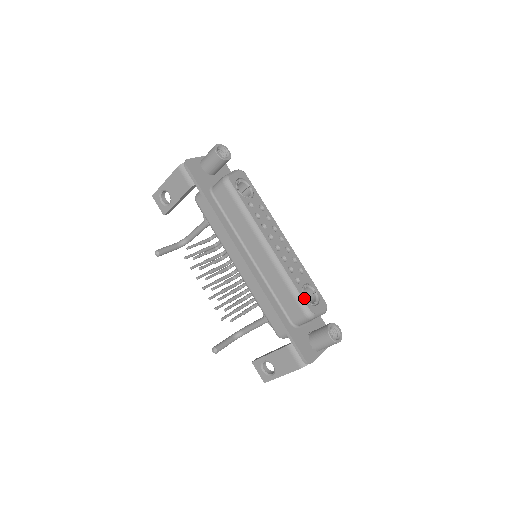
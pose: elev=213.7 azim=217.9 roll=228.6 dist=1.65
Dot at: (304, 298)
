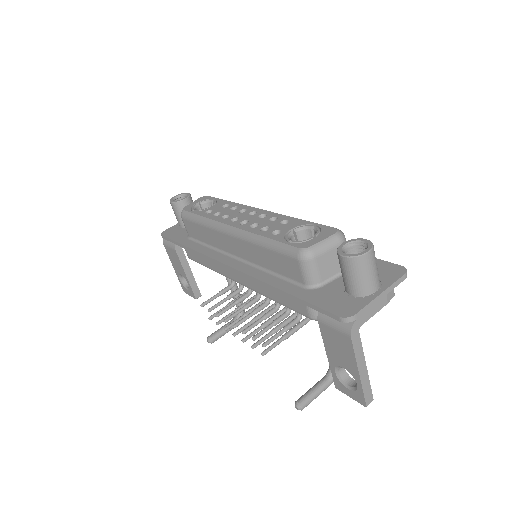
Dot at: (287, 242)
